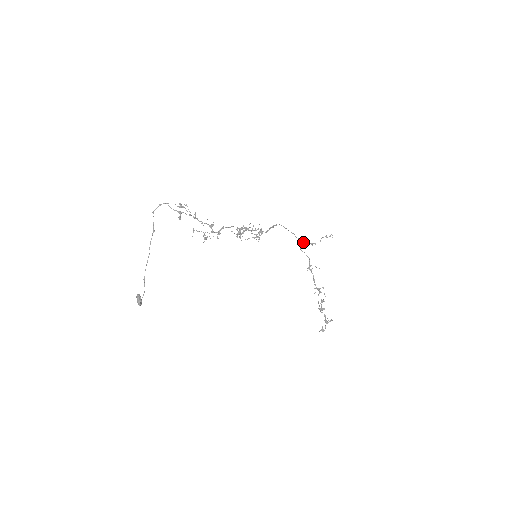
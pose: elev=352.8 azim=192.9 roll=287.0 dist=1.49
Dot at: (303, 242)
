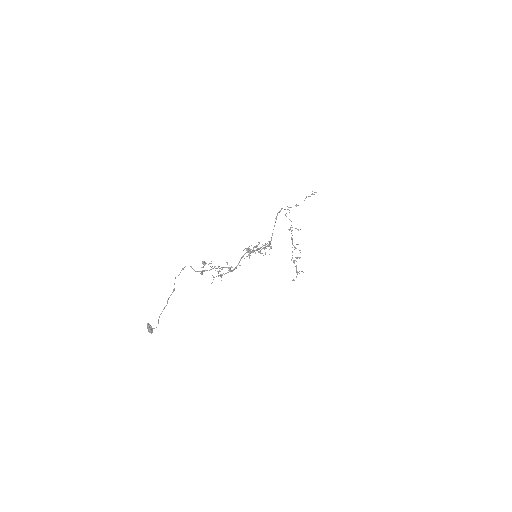
Dot at: occluded
